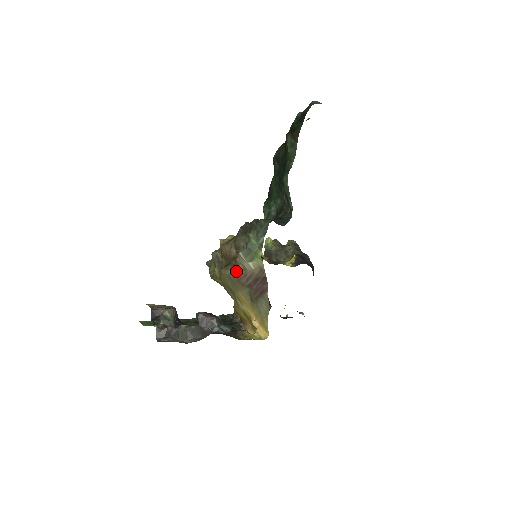
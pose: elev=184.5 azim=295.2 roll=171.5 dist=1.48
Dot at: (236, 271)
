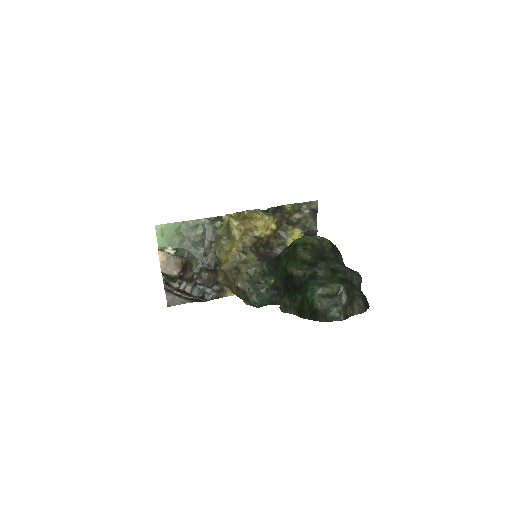
Dot at: occluded
